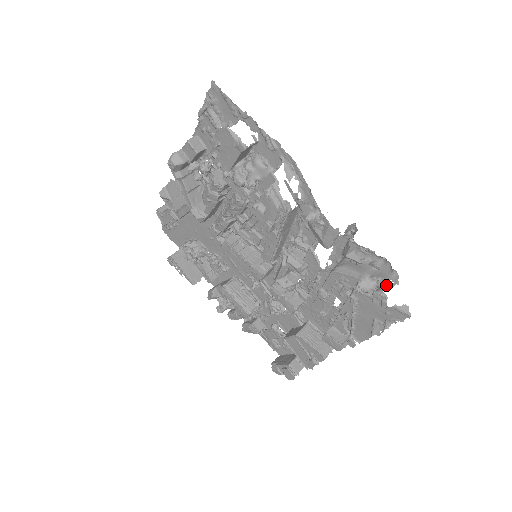
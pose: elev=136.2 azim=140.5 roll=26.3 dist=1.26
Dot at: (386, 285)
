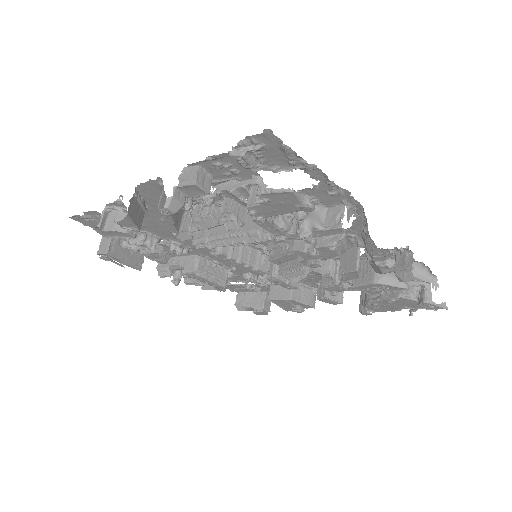
Dot at: (431, 292)
